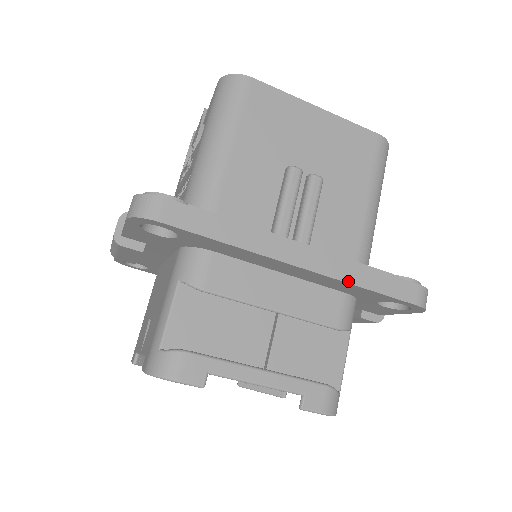
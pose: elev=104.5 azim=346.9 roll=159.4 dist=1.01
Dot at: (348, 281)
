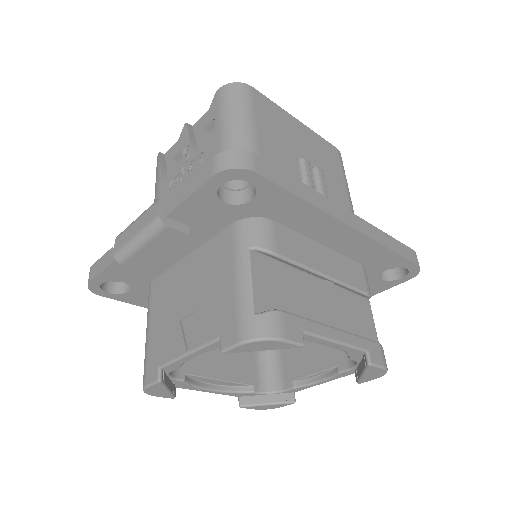
Dot at: (379, 242)
